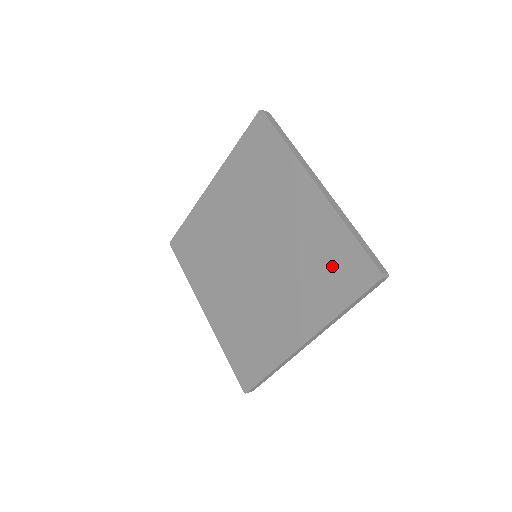
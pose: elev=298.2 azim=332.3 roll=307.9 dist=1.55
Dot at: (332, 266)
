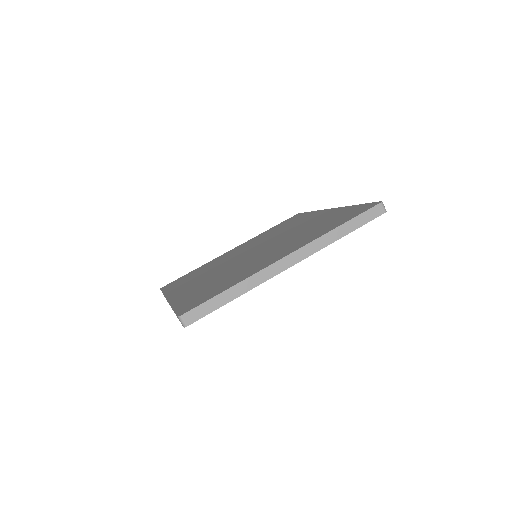
Dot at: (335, 219)
